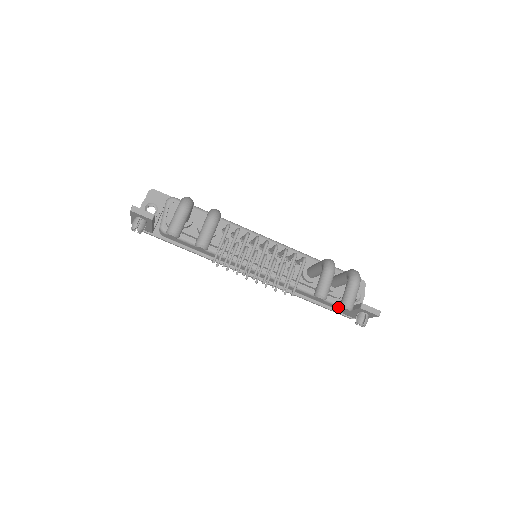
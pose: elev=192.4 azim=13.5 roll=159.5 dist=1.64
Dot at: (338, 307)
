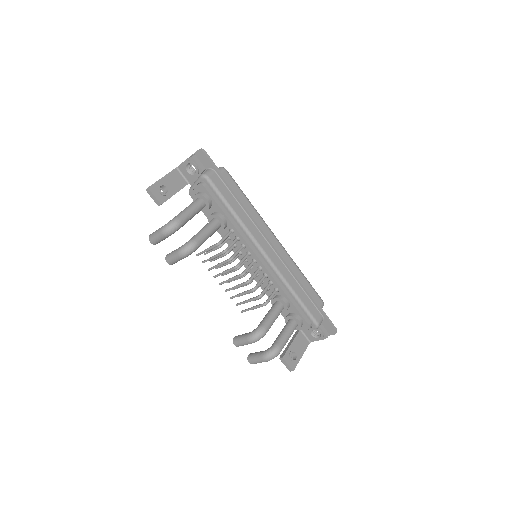
Dot at: occluded
